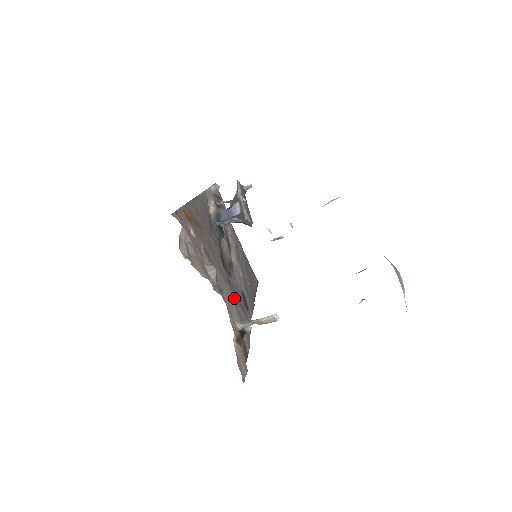
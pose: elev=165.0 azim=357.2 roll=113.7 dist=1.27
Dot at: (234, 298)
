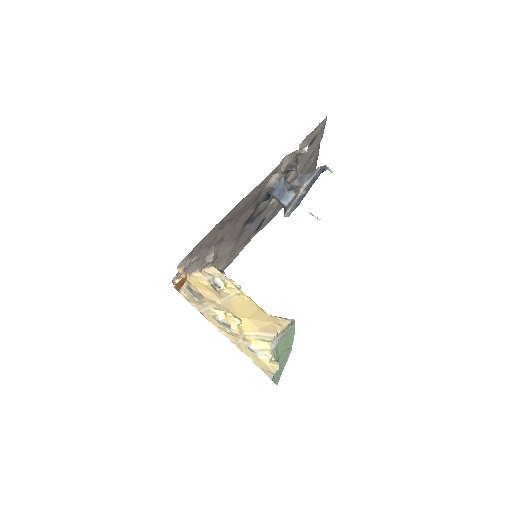
Dot at: (235, 246)
